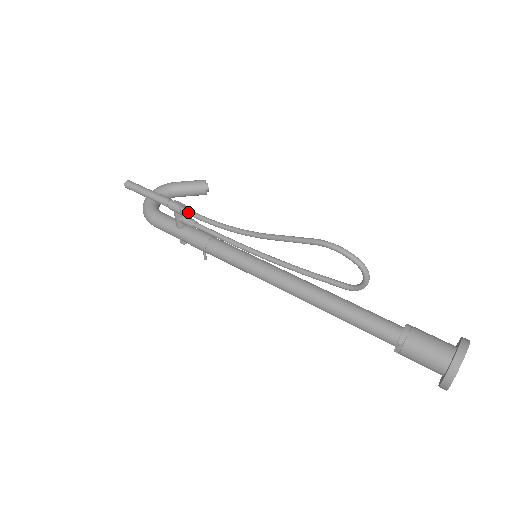
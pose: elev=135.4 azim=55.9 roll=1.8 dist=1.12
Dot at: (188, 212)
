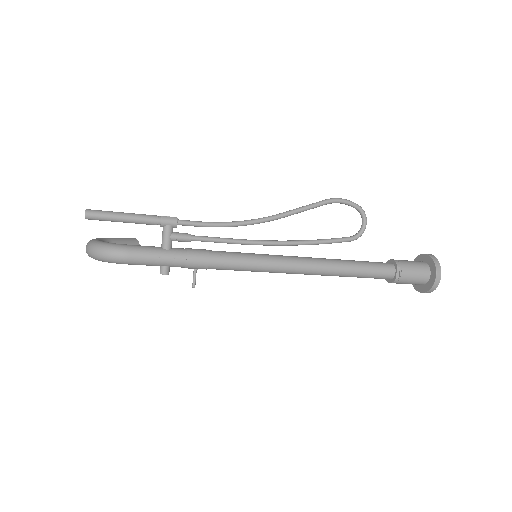
Dot at: (186, 221)
